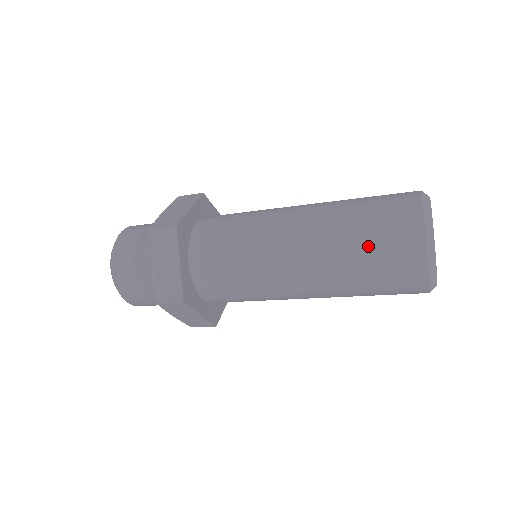
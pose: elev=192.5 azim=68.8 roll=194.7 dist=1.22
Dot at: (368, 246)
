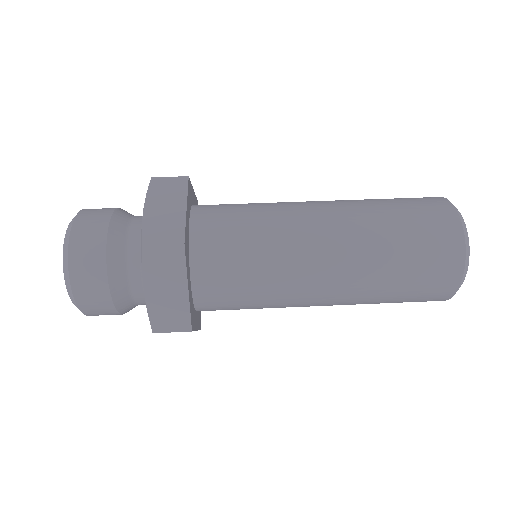
Dot at: occluded
